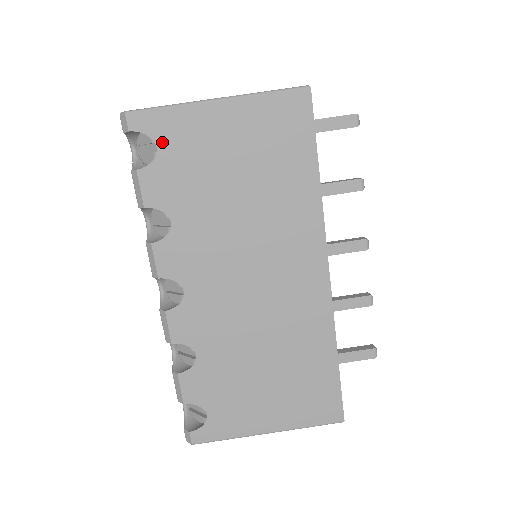
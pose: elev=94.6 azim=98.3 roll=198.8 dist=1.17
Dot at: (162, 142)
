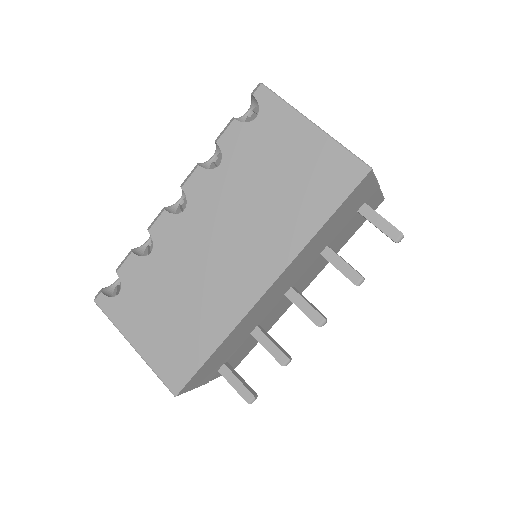
Dot at: (262, 117)
